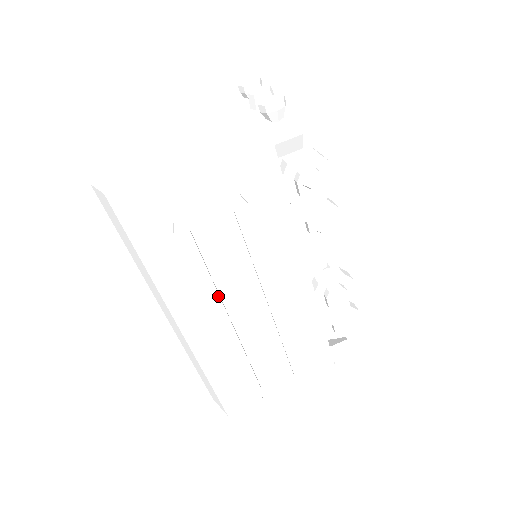
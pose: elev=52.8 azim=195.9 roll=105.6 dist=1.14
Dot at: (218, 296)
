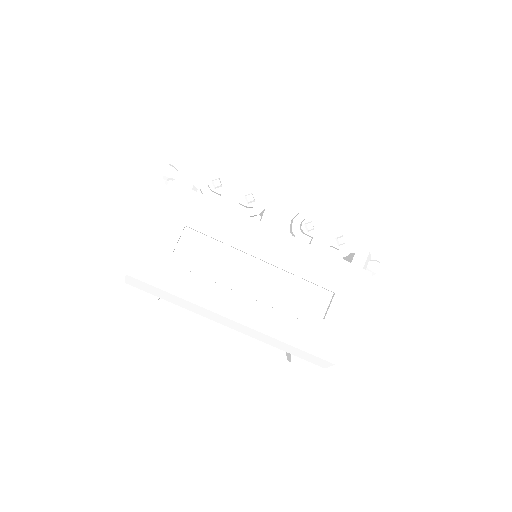
Dot at: (226, 277)
